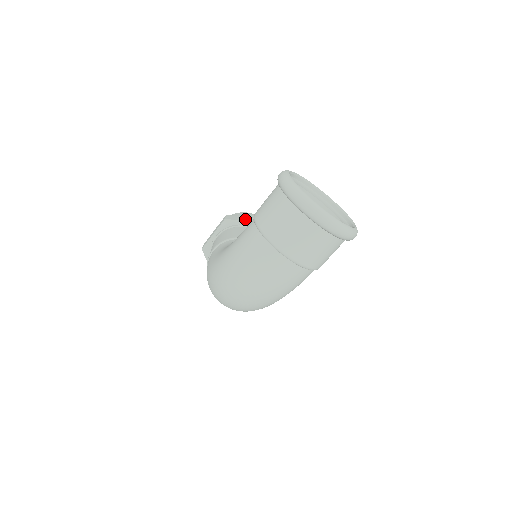
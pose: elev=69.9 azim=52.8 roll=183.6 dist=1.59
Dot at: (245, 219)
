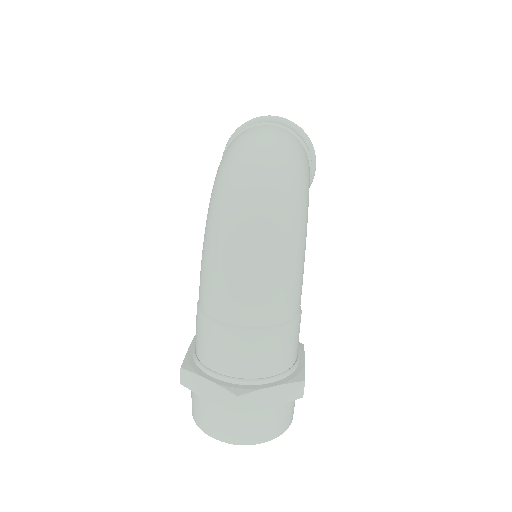
Dot at: occluded
